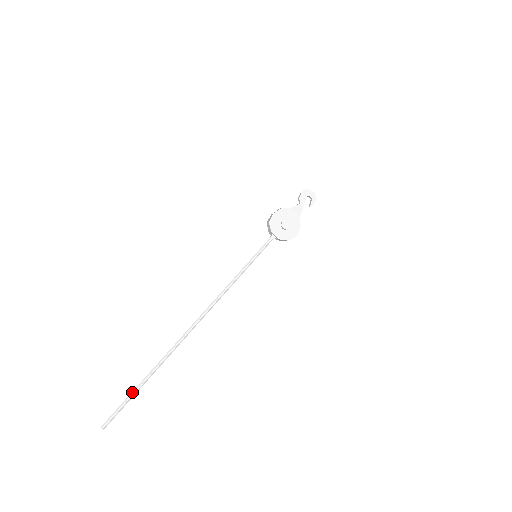
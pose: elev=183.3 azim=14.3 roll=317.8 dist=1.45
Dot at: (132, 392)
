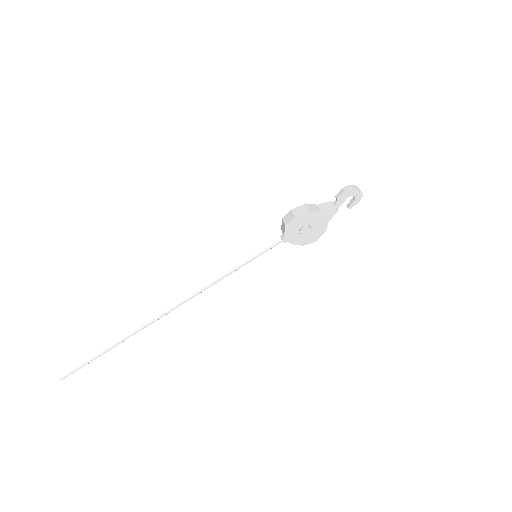
Dot at: (91, 359)
